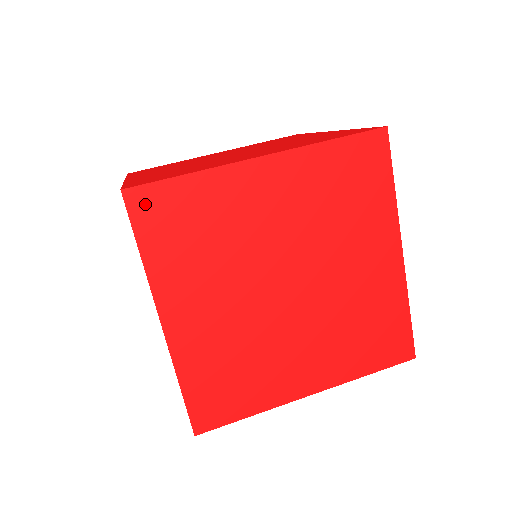
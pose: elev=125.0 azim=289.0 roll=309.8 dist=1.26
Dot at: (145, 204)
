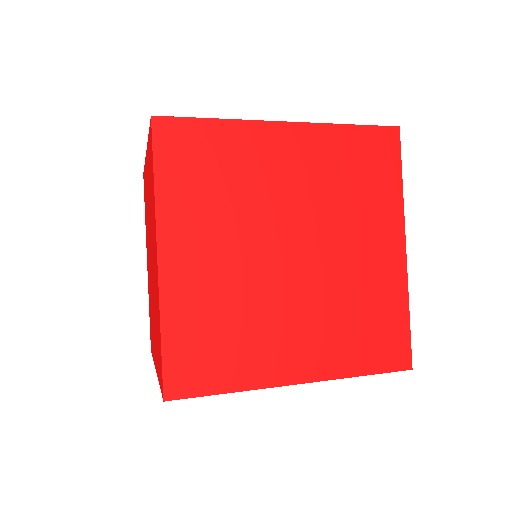
Dot at: (170, 135)
